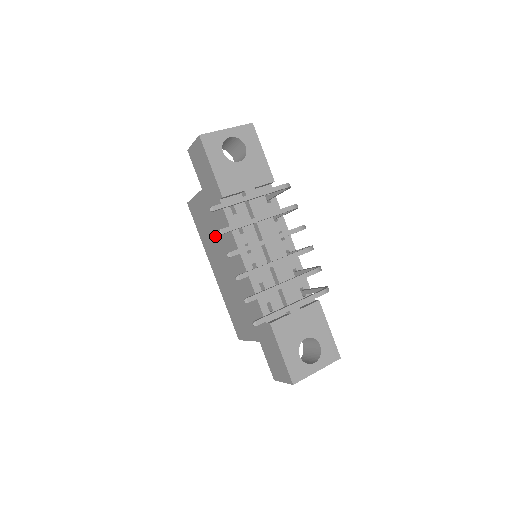
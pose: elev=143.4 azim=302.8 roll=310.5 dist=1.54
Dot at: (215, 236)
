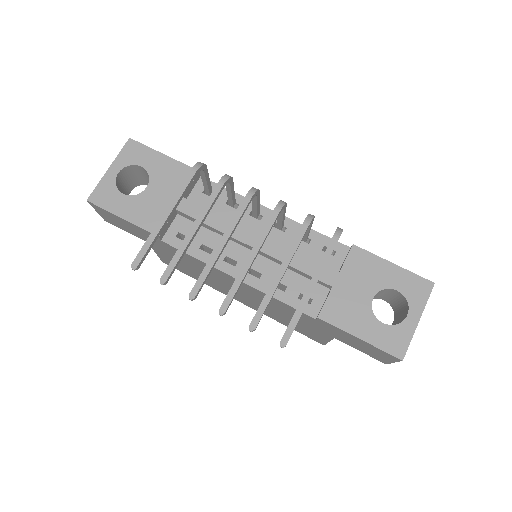
Dot at: occluded
